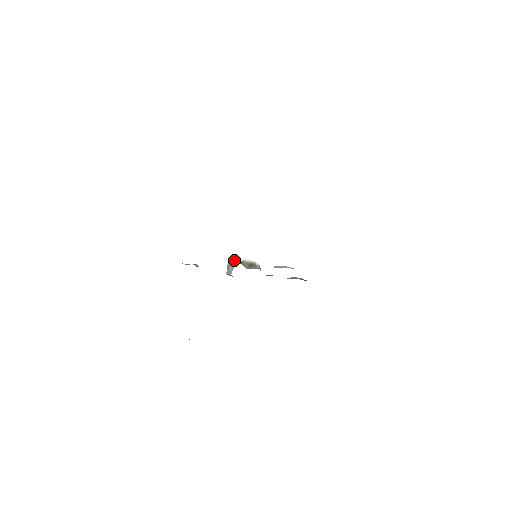
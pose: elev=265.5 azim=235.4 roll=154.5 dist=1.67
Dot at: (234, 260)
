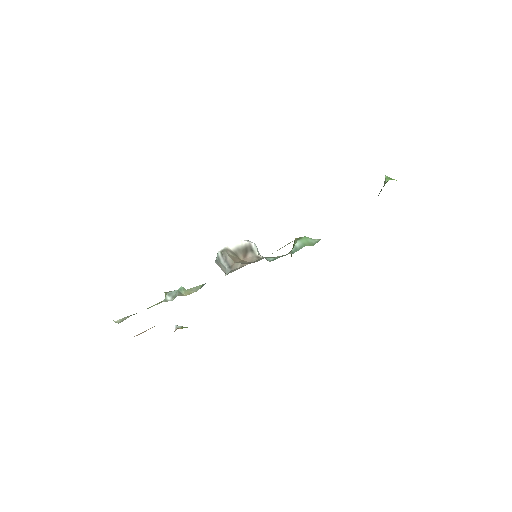
Dot at: (225, 257)
